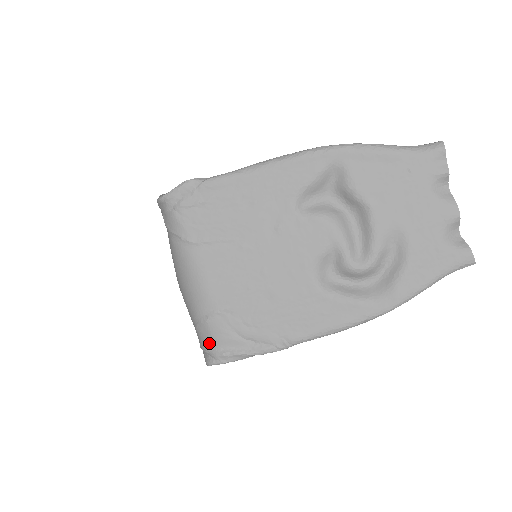
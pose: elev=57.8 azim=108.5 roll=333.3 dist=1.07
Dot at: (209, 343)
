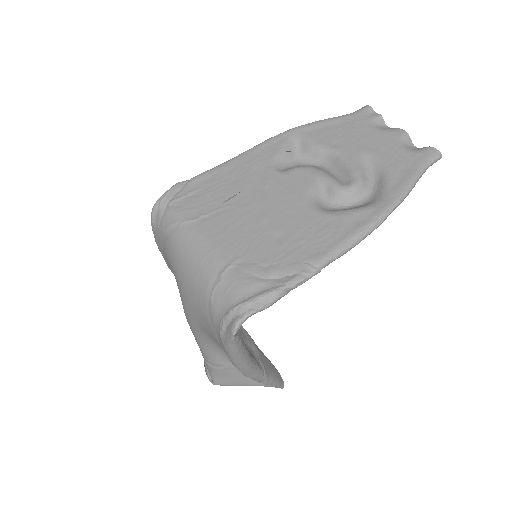
Dot at: (229, 302)
